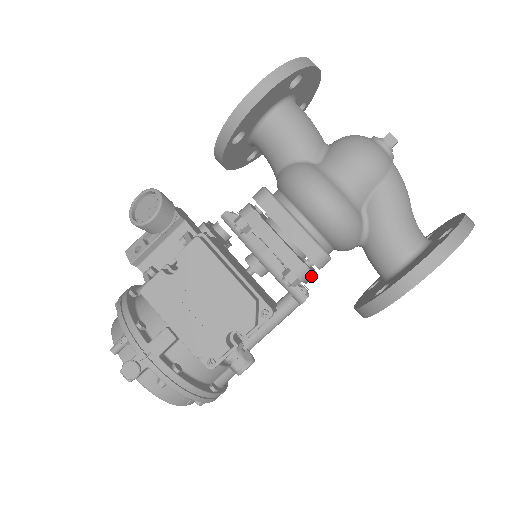
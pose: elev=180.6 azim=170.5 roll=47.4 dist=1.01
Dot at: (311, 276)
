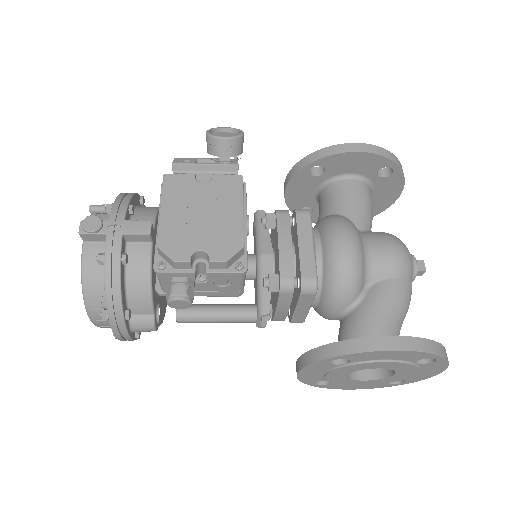
Dot at: (289, 295)
